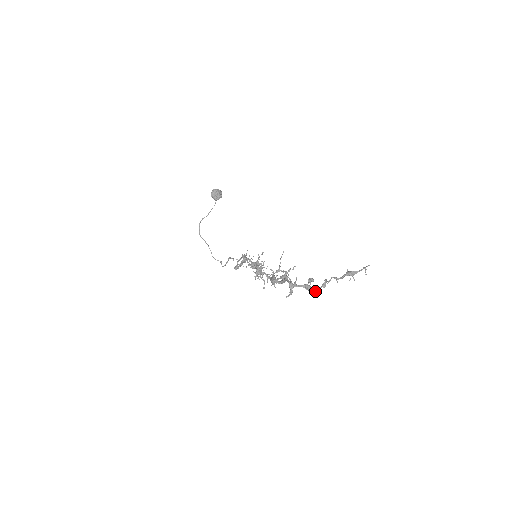
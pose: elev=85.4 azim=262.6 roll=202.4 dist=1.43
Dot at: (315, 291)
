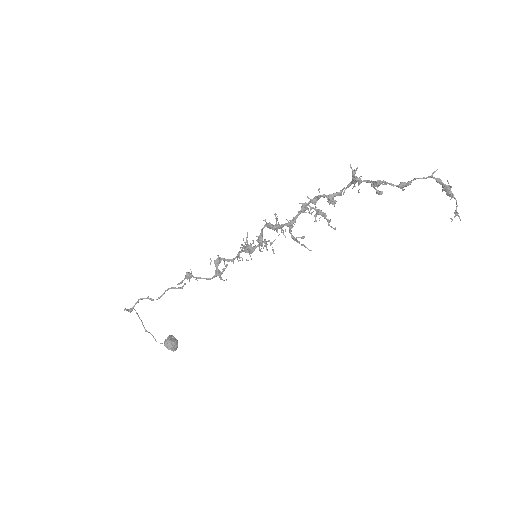
Dot at: (386, 182)
